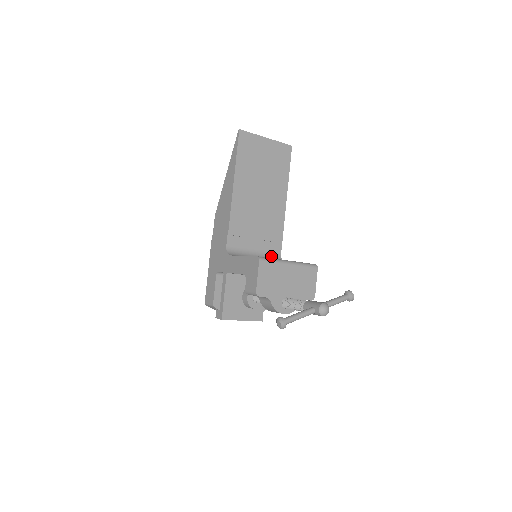
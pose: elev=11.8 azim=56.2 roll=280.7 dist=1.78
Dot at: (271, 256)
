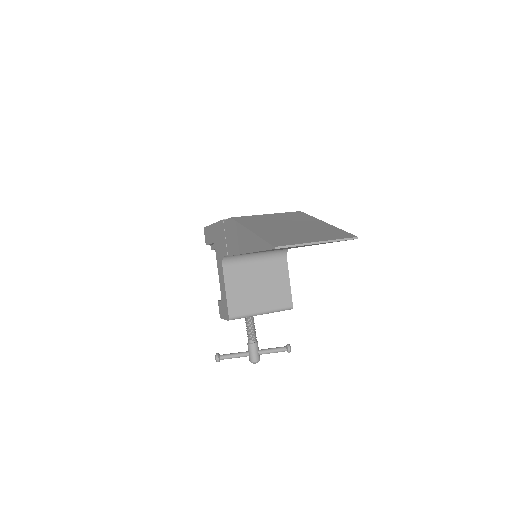
Dot at: (276, 251)
